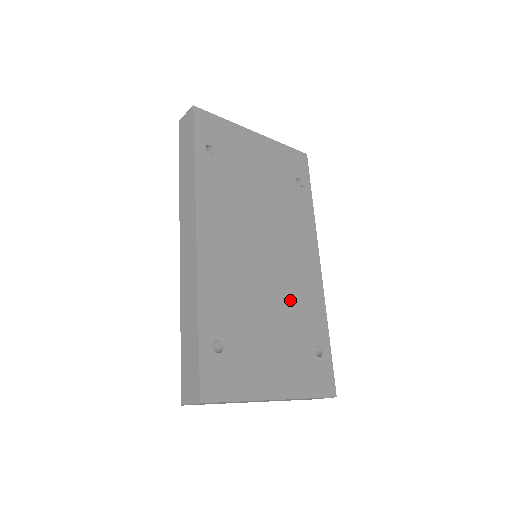
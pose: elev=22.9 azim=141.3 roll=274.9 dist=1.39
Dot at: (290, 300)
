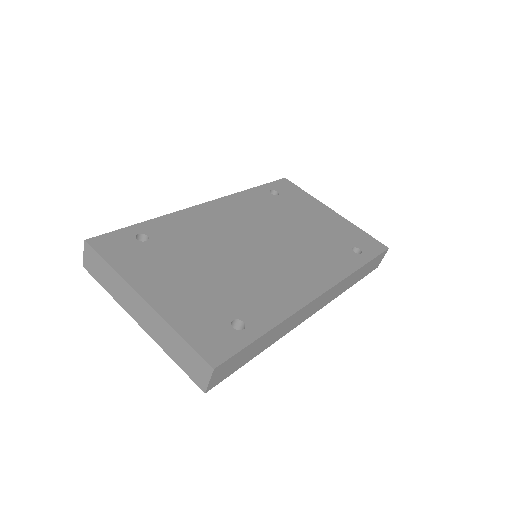
Dot at: (250, 278)
